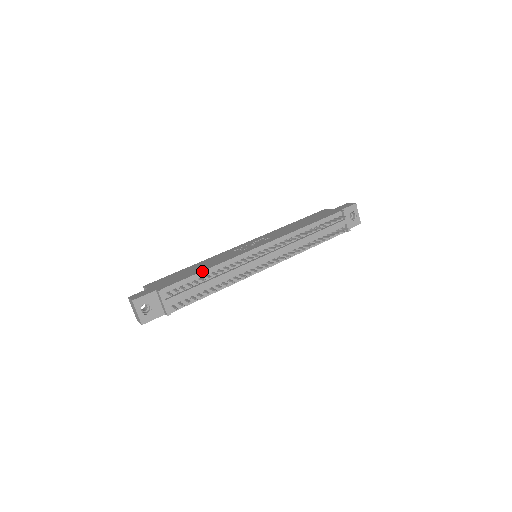
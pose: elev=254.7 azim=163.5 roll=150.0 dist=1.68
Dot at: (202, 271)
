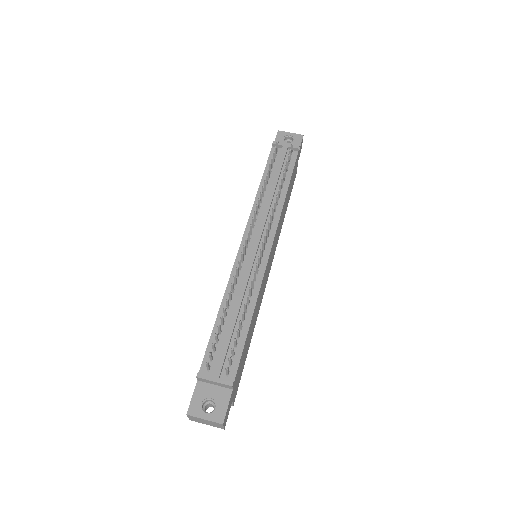
Dot at: occluded
